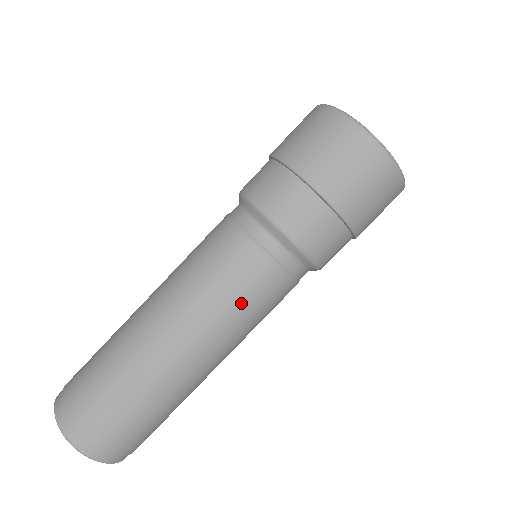
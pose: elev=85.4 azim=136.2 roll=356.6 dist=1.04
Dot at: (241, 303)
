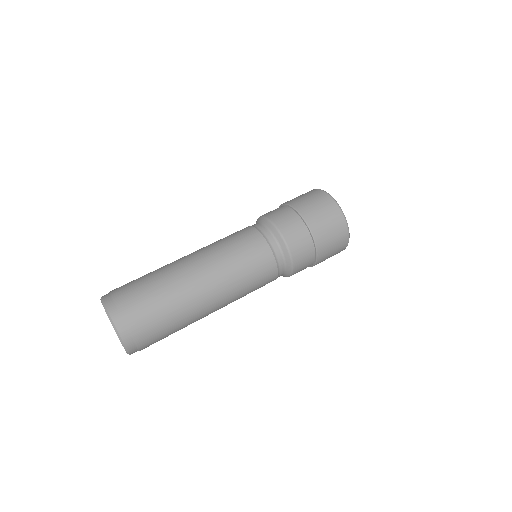
Dot at: (230, 242)
